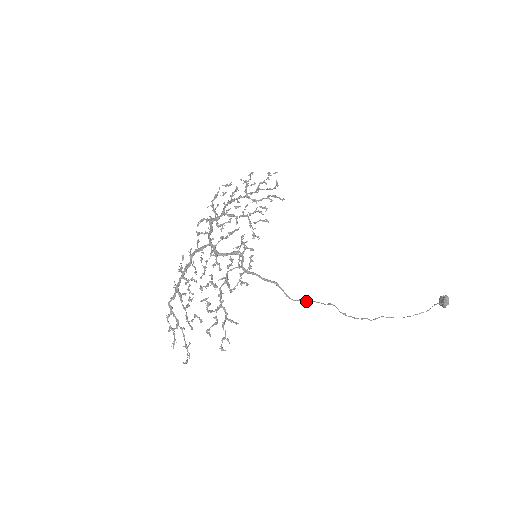
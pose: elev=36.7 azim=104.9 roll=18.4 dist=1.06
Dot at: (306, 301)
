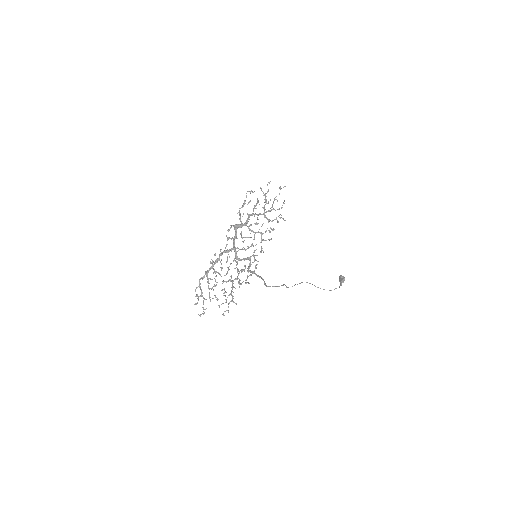
Dot at: occluded
